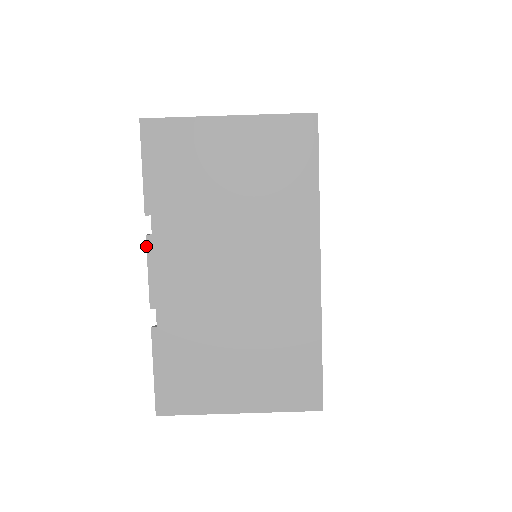
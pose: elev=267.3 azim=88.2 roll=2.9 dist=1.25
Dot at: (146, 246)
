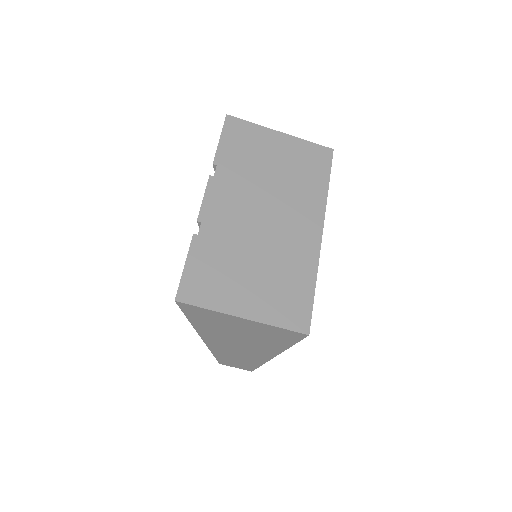
Dot at: (207, 182)
